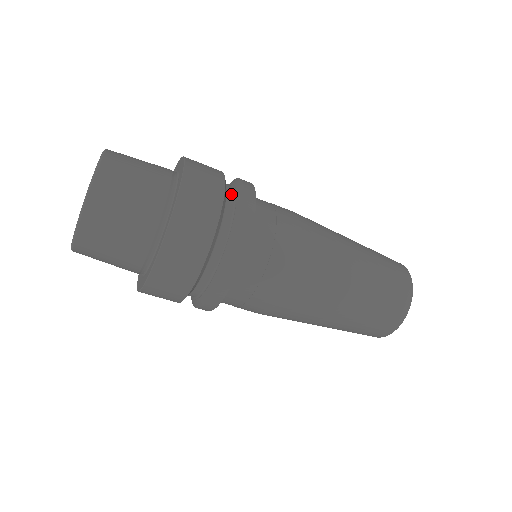
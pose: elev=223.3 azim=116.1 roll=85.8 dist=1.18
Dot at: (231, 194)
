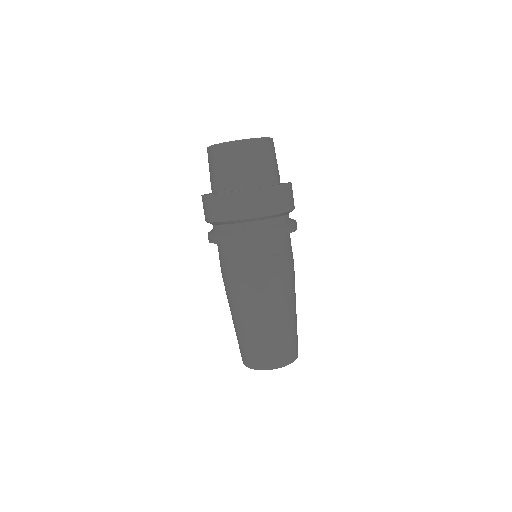
Dot at: occluded
